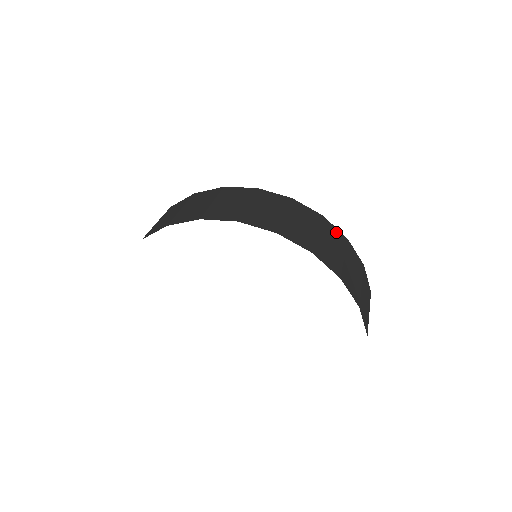
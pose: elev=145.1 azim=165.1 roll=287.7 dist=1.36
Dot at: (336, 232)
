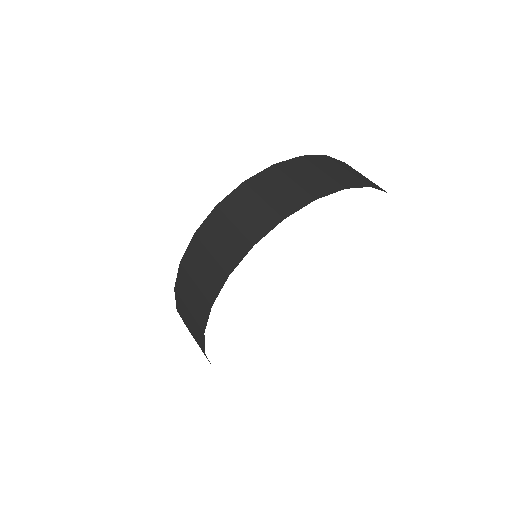
Dot at: (264, 175)
